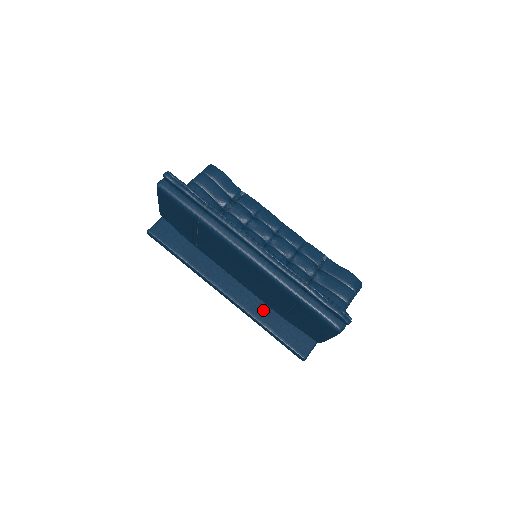
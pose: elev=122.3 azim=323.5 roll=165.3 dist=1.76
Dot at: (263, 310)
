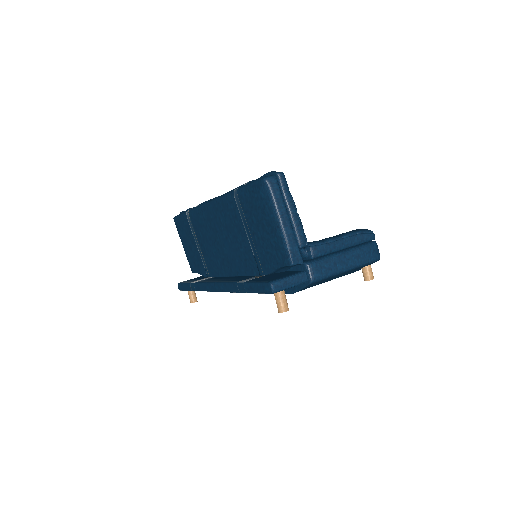
Dot at: (245, 278)
